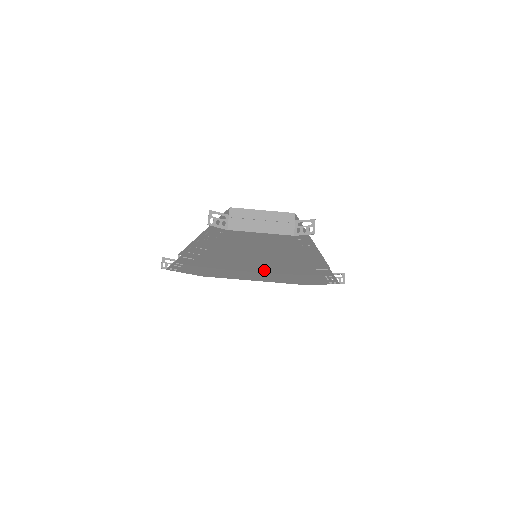
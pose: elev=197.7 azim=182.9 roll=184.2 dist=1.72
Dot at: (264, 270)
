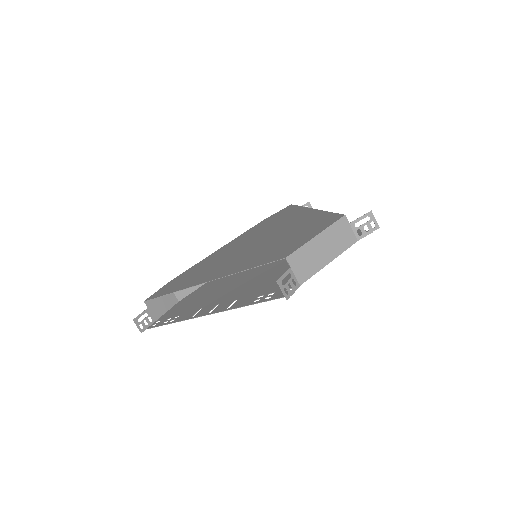
Dot at: occluded
